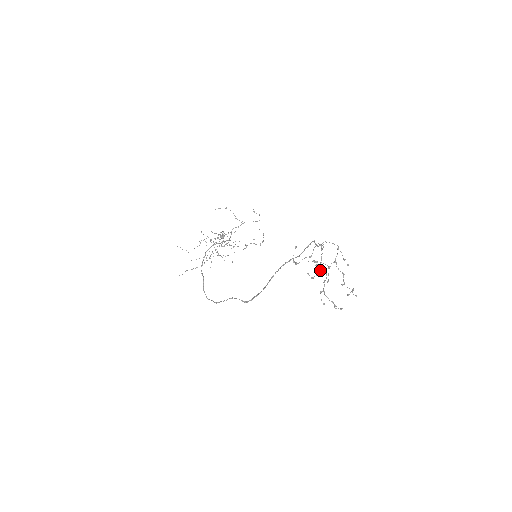
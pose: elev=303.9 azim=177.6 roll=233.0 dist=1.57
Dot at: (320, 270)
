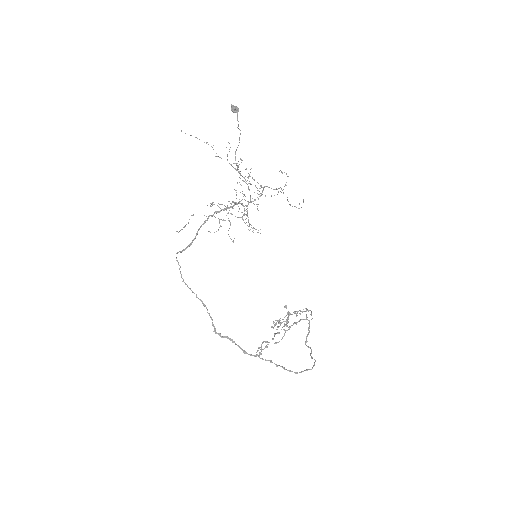
Dot at: (283, 329)
